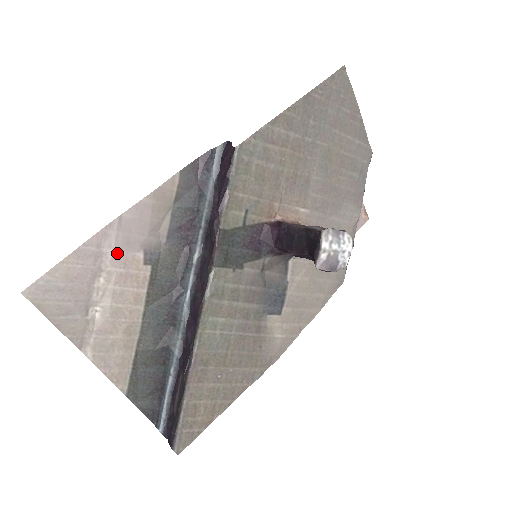
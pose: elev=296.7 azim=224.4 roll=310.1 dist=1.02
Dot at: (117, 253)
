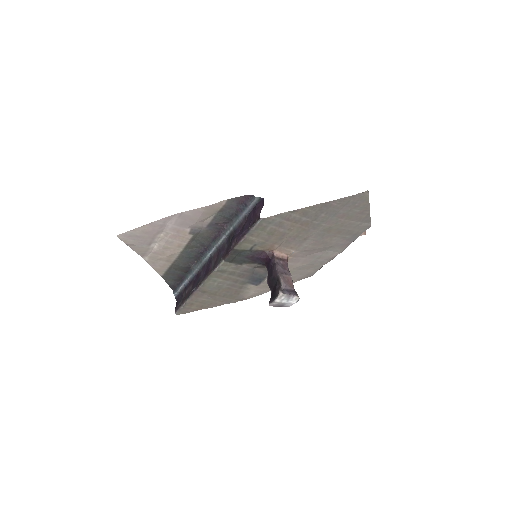
Dot at: (174, 226)
